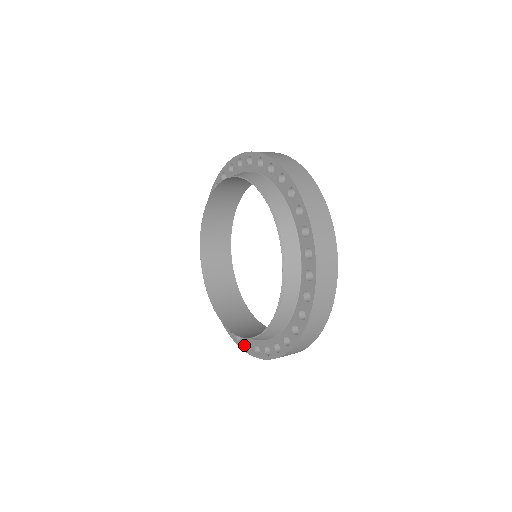
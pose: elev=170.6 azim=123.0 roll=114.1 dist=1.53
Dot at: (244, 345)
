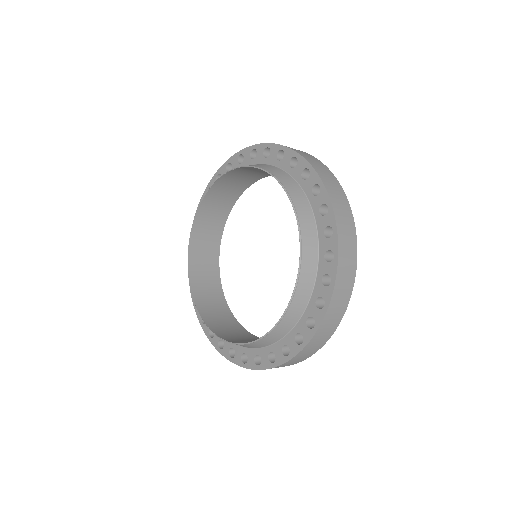
Dot at: (308, 330)
